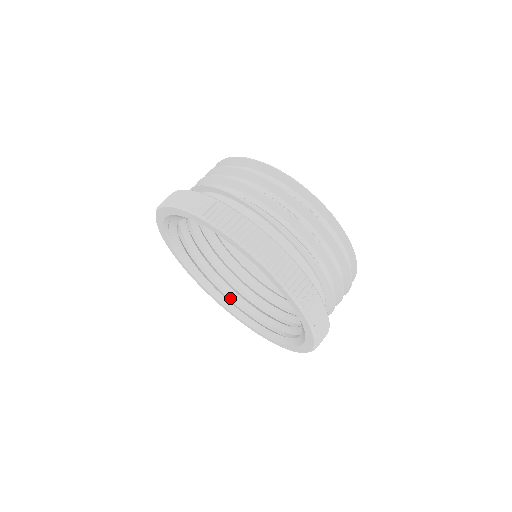
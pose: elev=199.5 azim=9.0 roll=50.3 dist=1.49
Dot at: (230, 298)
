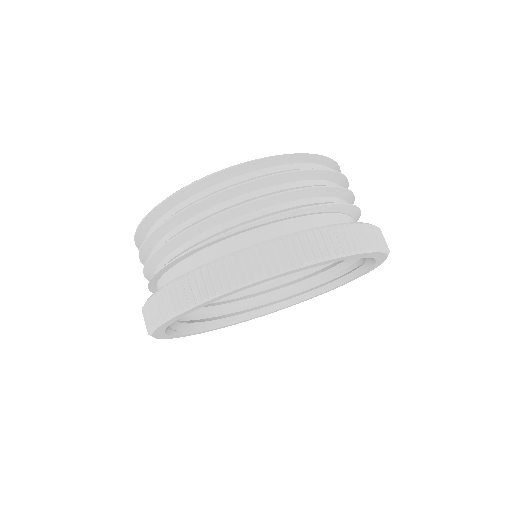
Dot at: (262, 304)
